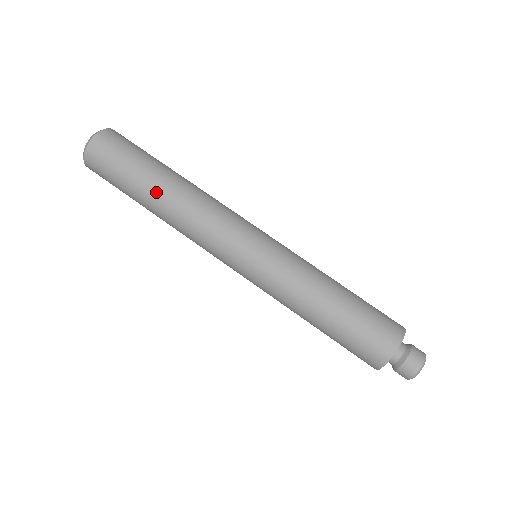
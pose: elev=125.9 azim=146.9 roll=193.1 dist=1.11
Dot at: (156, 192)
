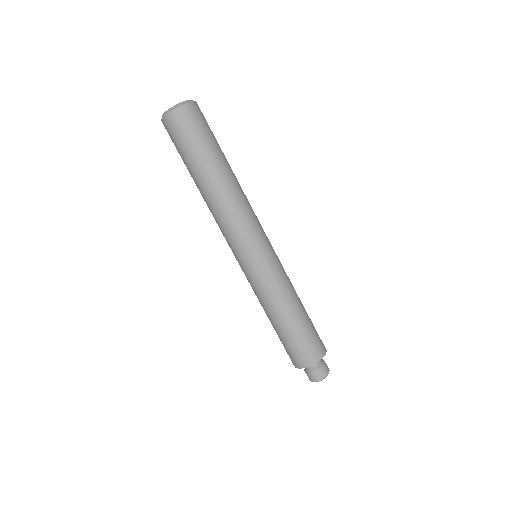
Dot at: (209, 178)
